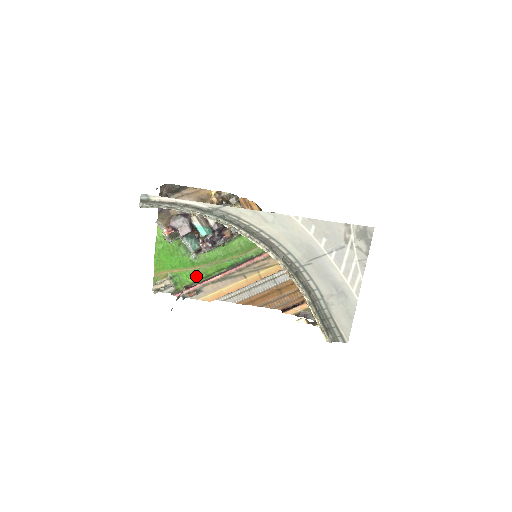
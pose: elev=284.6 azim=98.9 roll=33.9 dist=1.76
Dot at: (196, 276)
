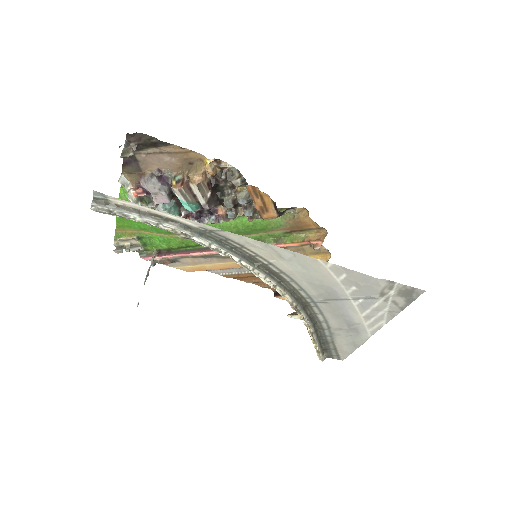
Dot at: (172, 244)
